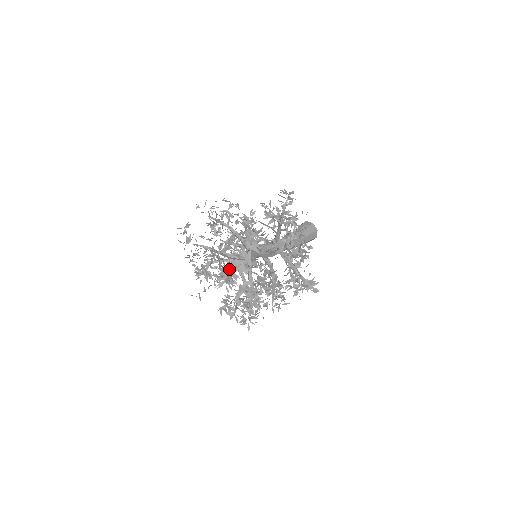
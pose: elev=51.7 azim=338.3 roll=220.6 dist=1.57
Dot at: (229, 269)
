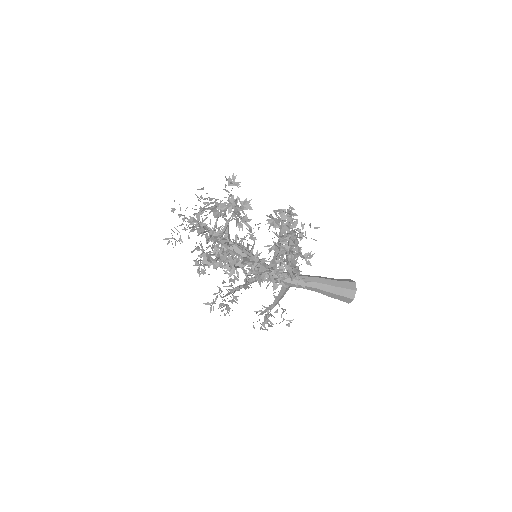
Dot at: occluded
